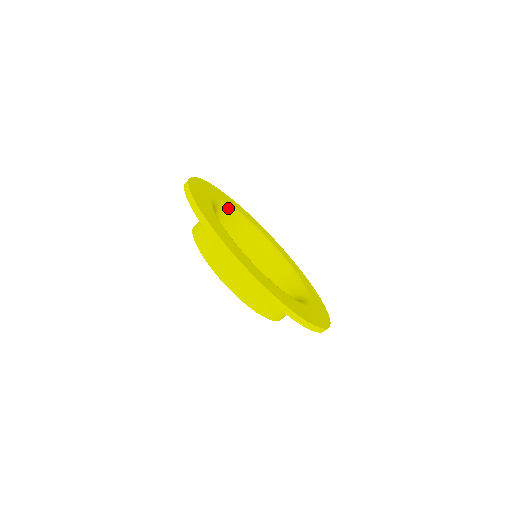
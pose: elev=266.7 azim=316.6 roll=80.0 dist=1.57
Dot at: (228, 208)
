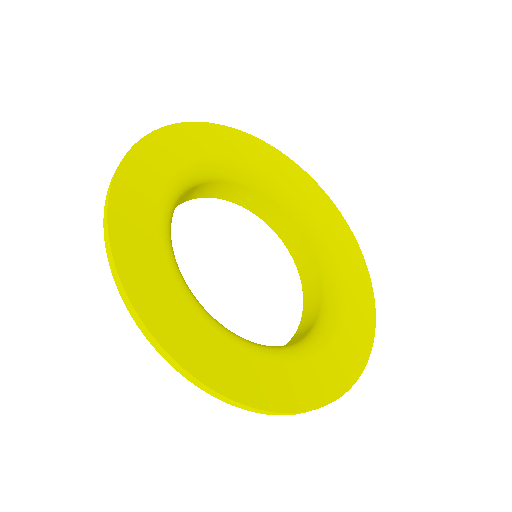
Dot at: (286, 192)
